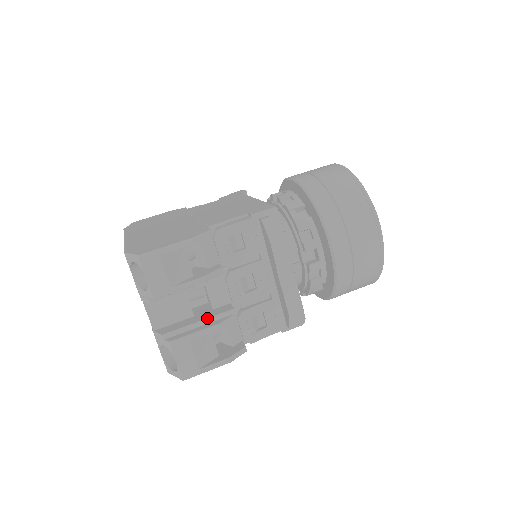
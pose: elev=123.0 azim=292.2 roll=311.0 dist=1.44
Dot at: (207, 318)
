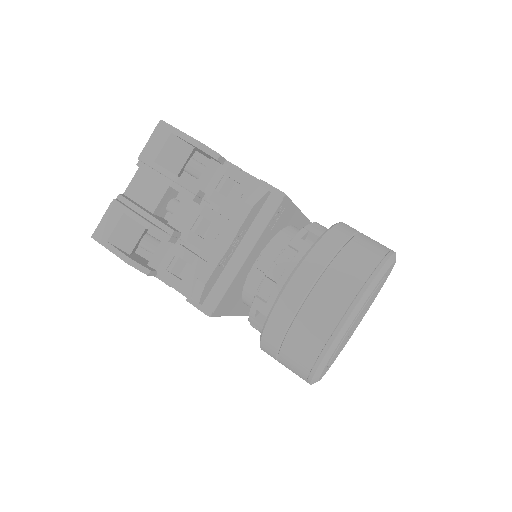
Dot at: (153, 216)
